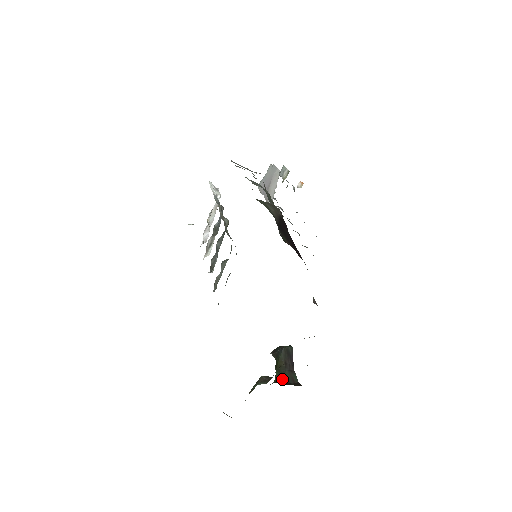
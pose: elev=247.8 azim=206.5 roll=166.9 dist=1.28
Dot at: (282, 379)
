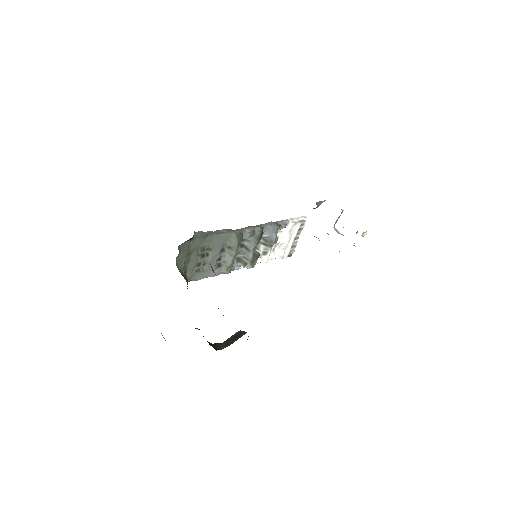
Dot at: (216, 344)
